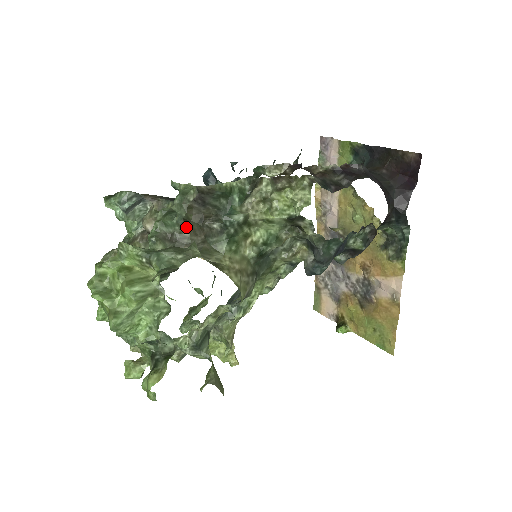
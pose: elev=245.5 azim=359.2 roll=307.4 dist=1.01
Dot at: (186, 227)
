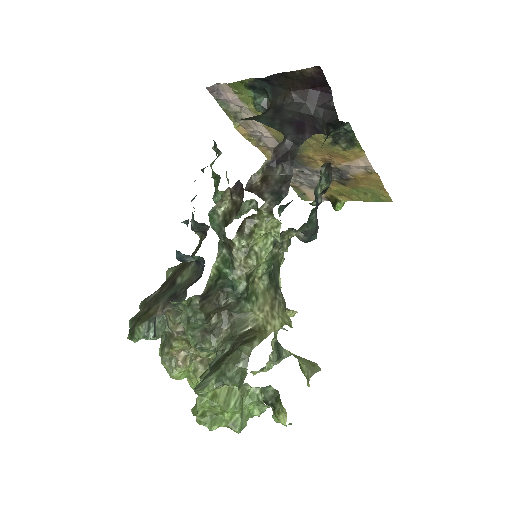
Dot at: (210, 318)
